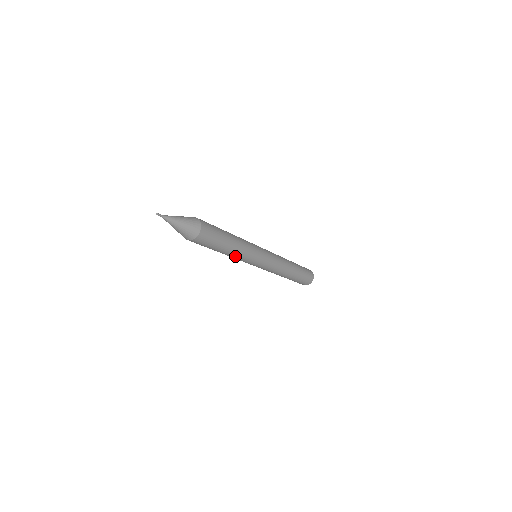
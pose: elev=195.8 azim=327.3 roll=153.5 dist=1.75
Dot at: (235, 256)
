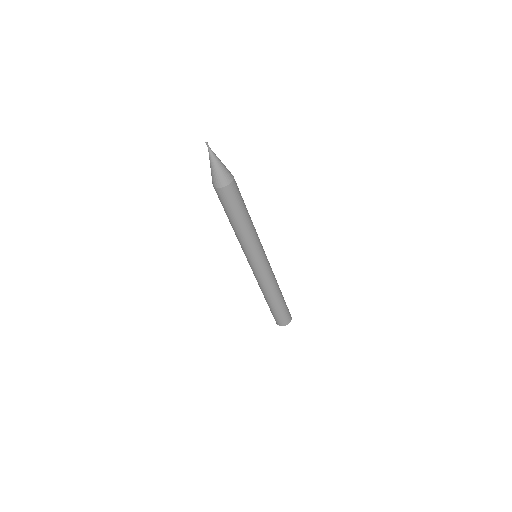
Dot at: (240, 236)
